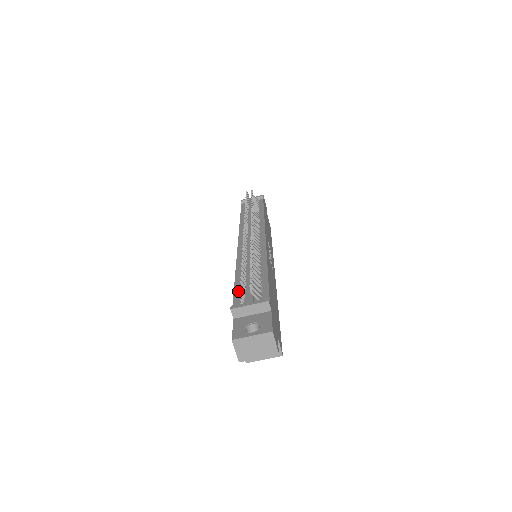
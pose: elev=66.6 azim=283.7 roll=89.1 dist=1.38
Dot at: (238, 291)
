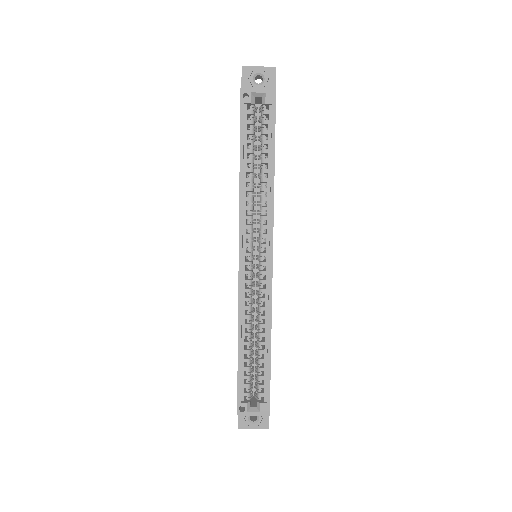
Dot at: occluded
